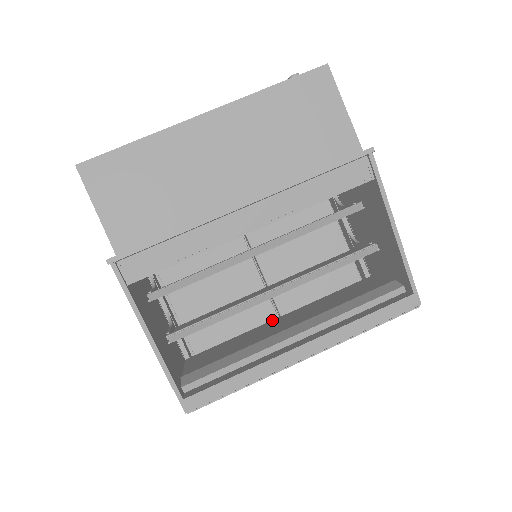
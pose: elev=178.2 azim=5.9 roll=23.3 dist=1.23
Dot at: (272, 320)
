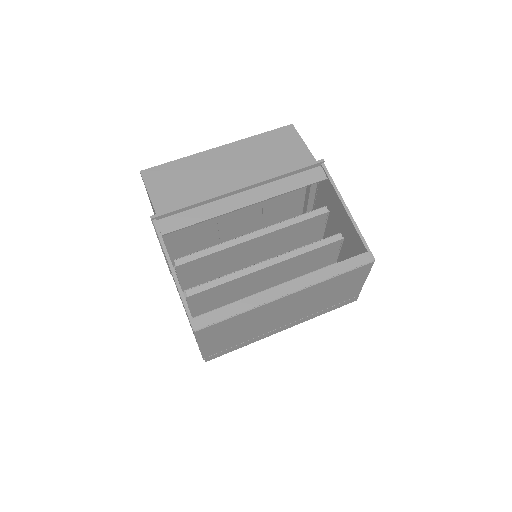
Dot at: occluded
